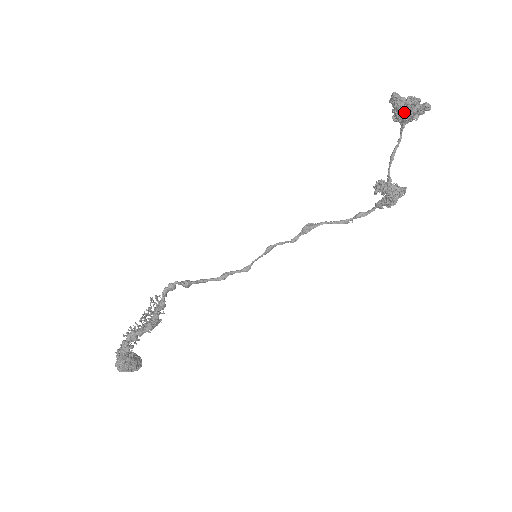
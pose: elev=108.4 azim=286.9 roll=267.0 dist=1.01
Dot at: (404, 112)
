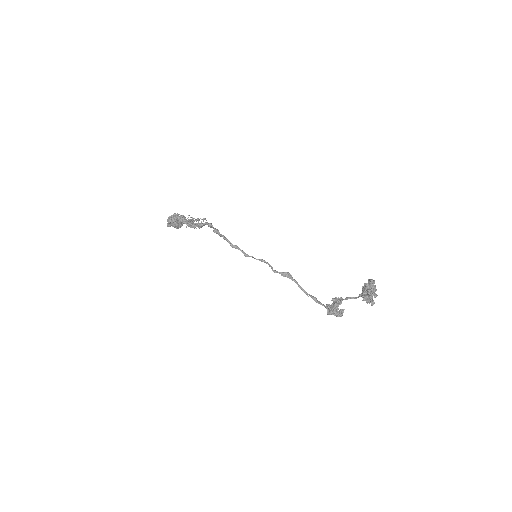
Dot at: (366, 291)
